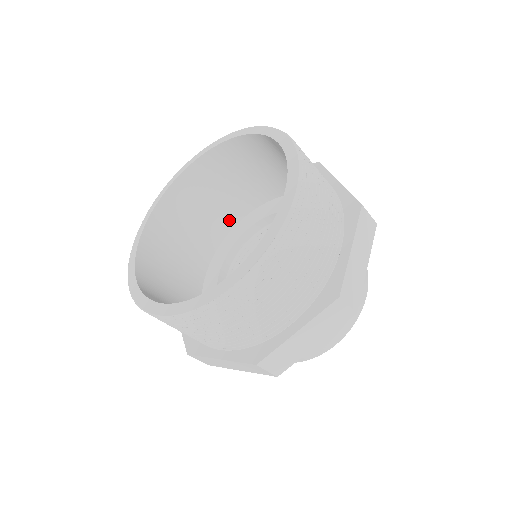
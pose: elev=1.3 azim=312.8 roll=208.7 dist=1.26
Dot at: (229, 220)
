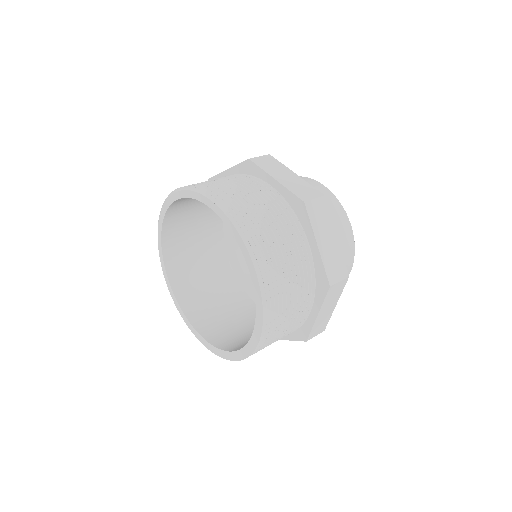
Dot at: occluded
